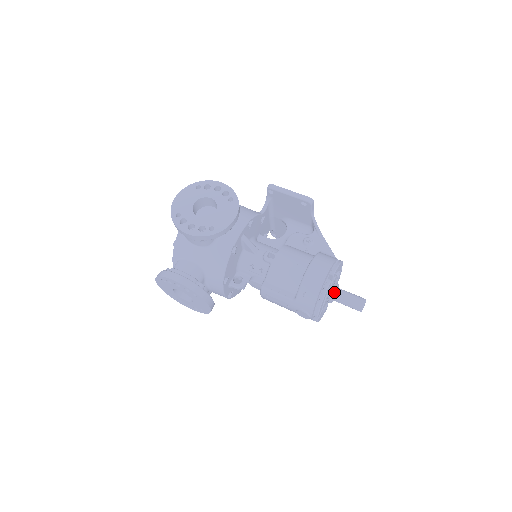
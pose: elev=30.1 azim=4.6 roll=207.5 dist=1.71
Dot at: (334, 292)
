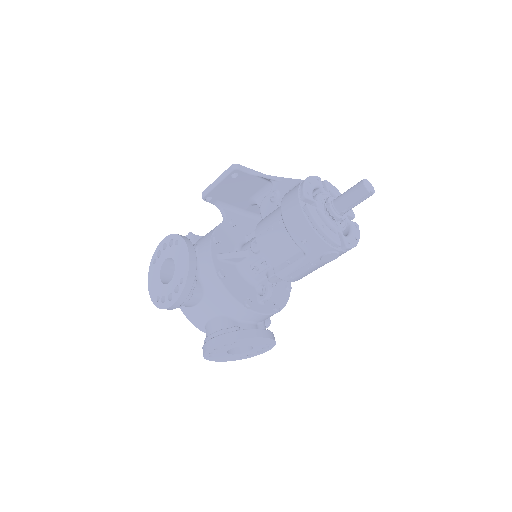
Dot at: (330, 208)
